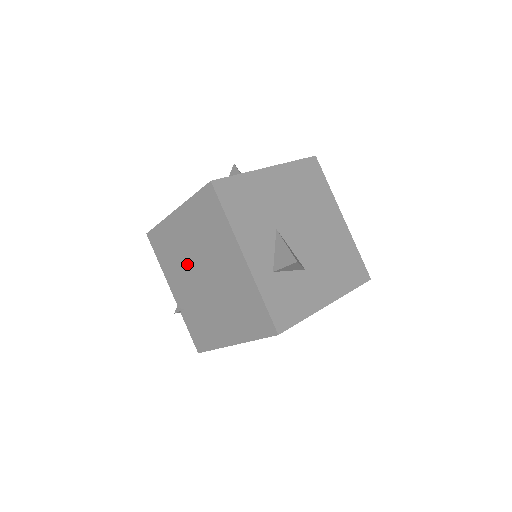
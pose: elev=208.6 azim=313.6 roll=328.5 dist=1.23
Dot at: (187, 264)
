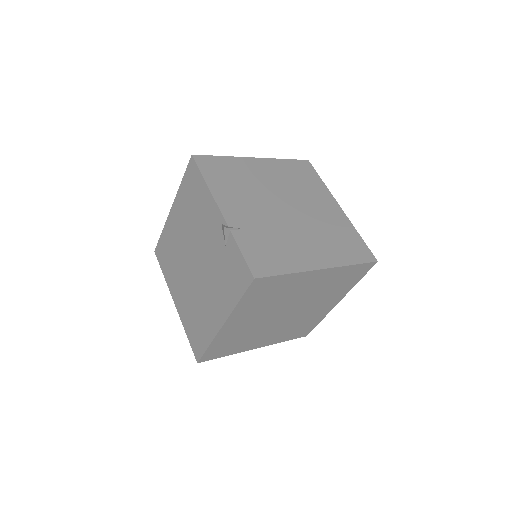
Dot at: (262, 194)
